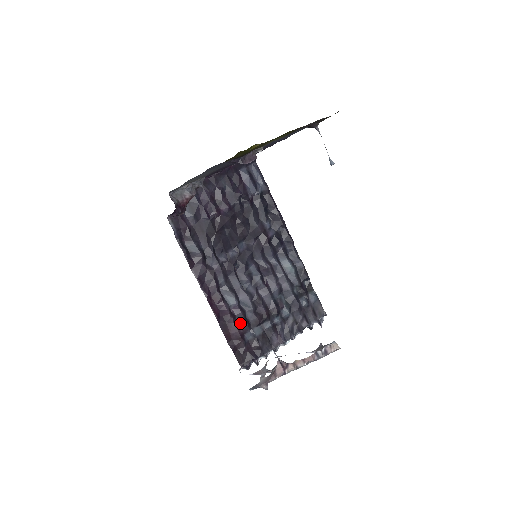
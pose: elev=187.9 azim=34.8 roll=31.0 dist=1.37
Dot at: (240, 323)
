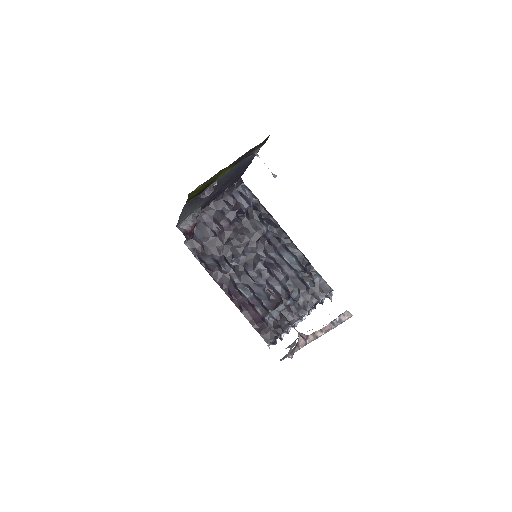
Dot at: (259, 310)
